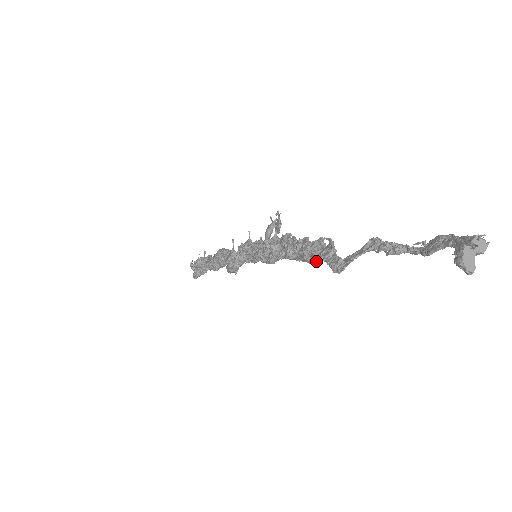
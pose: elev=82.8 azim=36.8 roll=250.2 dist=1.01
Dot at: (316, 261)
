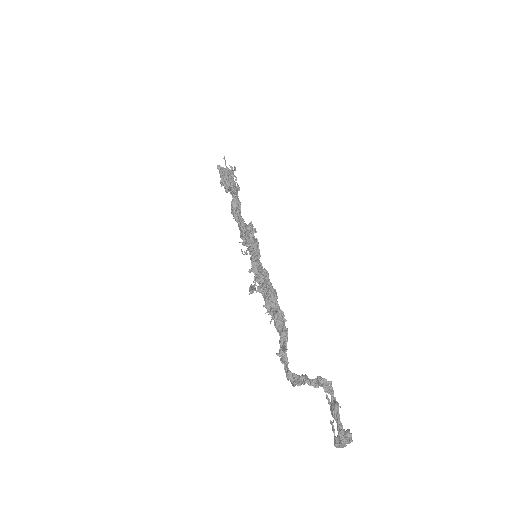
Dot at: (280, 356)
